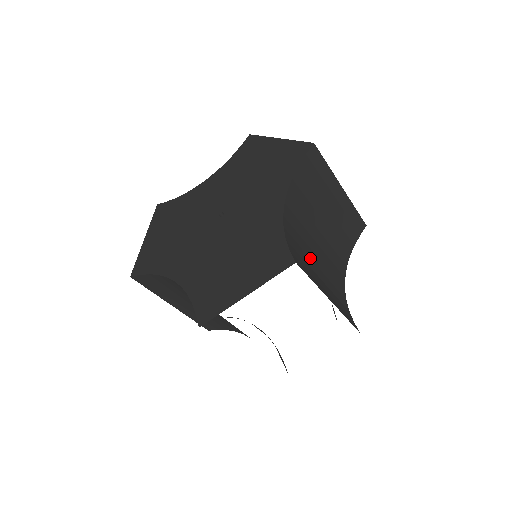
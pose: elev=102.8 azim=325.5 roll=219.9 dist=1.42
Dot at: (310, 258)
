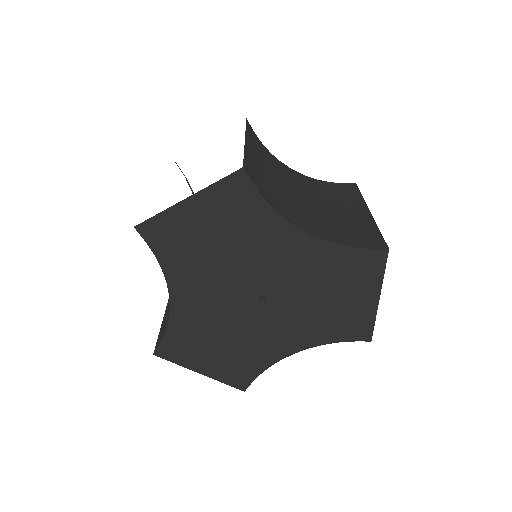
Dot at: occluded
